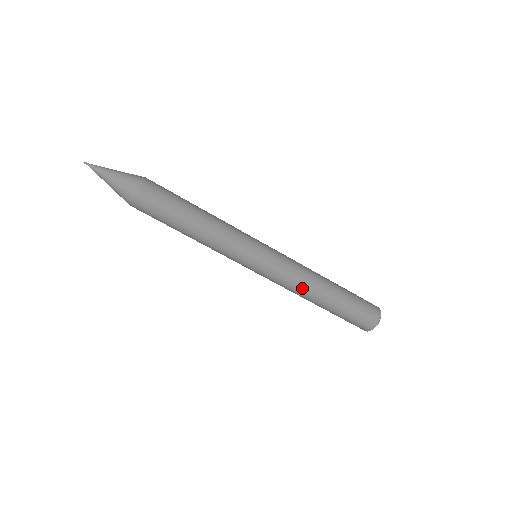
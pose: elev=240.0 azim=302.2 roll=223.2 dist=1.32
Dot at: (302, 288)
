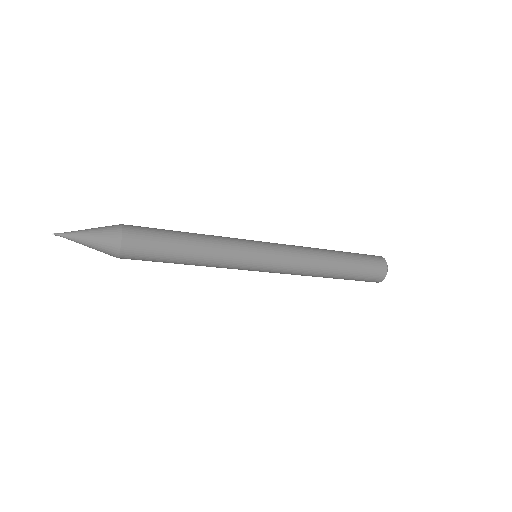
Dot at: (302, 275)
